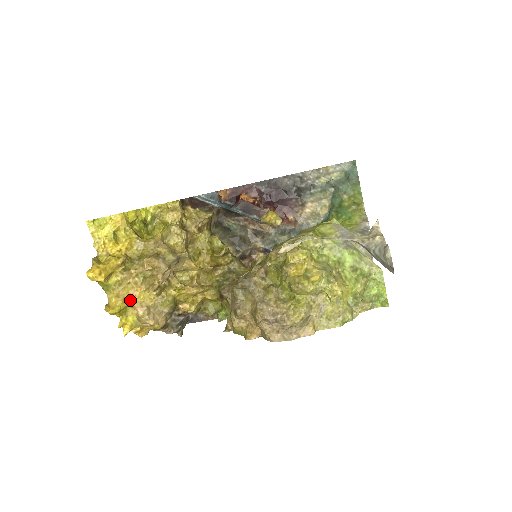
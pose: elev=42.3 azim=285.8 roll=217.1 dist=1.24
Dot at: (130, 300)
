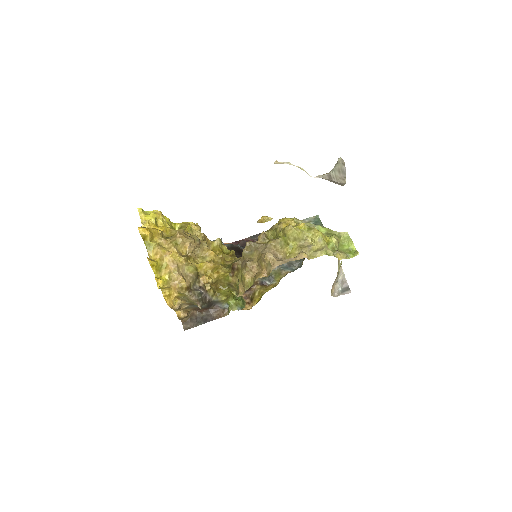
Dot at: (165, 259)
